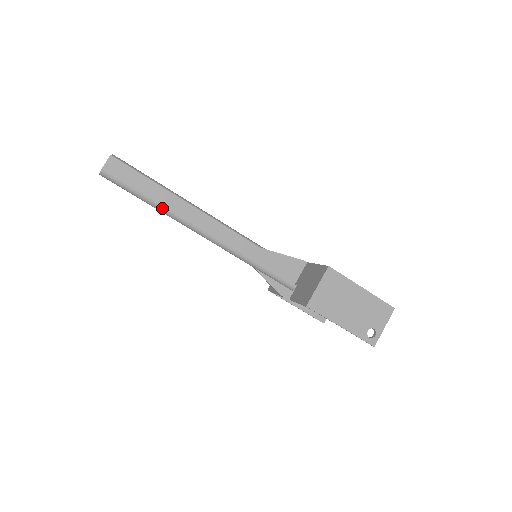
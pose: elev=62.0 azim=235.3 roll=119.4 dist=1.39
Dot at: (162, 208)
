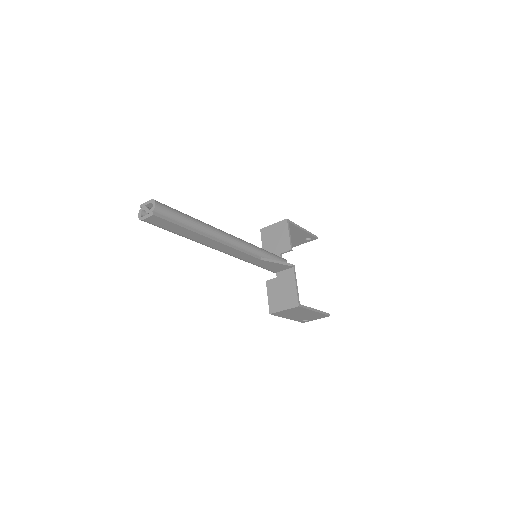
Dot at: occluded
